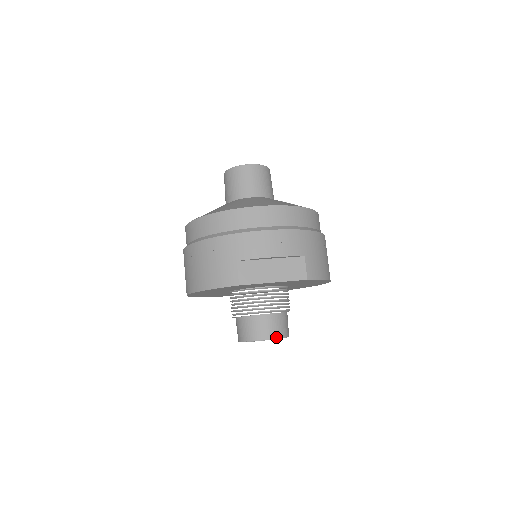
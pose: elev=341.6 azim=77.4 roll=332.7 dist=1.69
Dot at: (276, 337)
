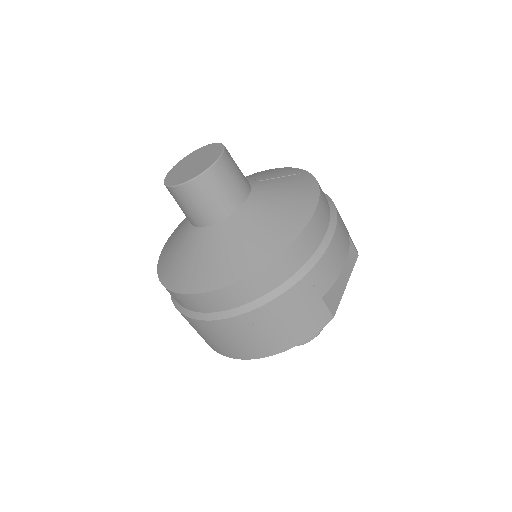
Dot at: occluded
